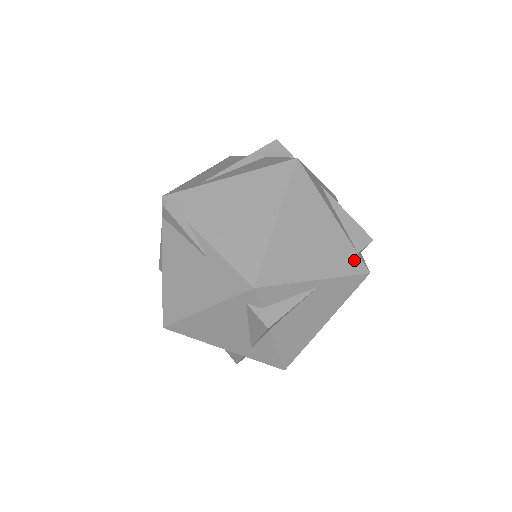
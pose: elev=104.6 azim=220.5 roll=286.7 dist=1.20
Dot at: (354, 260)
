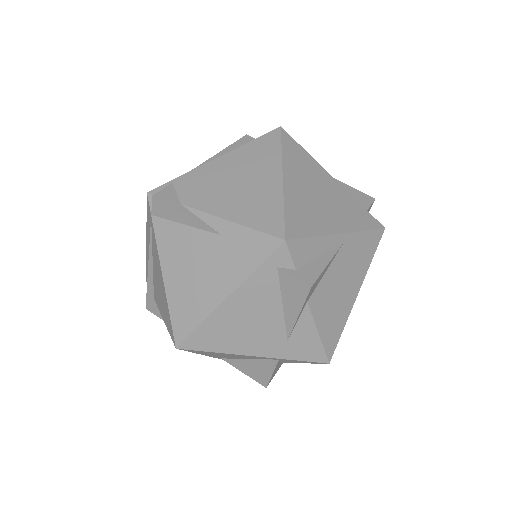
Dot at: (366, 216)
